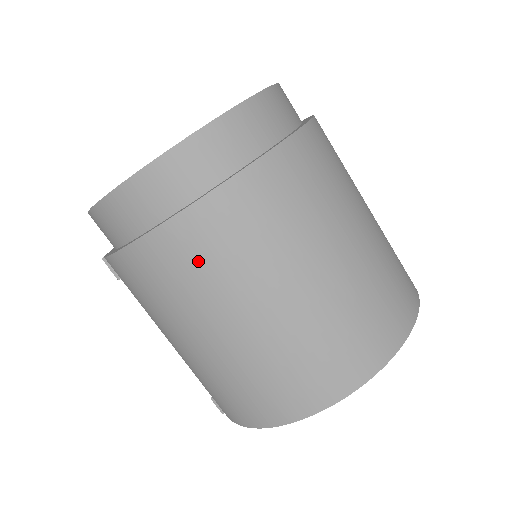
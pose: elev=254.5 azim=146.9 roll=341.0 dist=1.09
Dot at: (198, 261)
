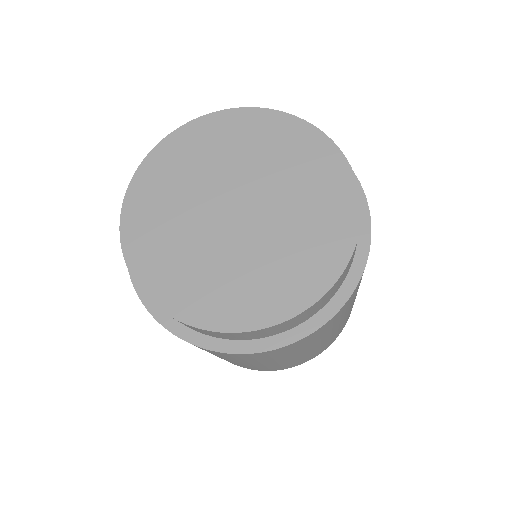
Dot at: occluded
